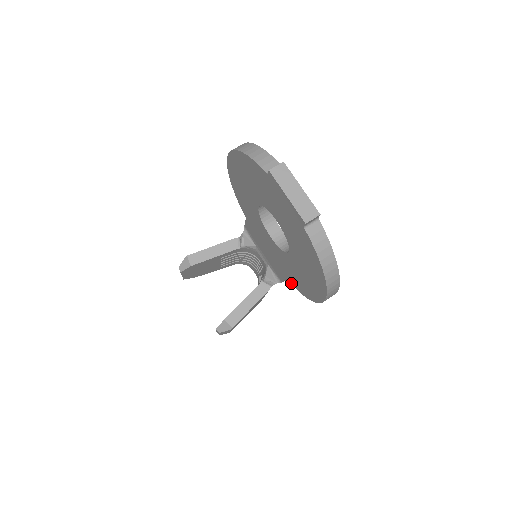
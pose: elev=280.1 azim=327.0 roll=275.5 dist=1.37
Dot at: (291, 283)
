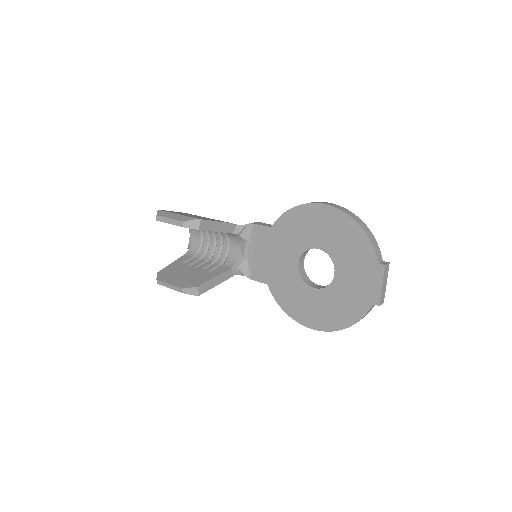
Dot at: (272, 292)
